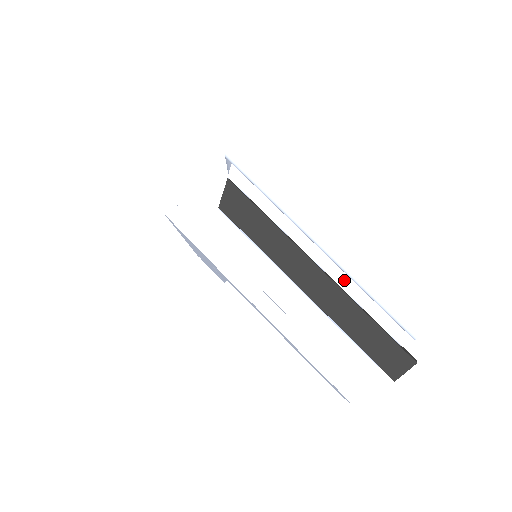
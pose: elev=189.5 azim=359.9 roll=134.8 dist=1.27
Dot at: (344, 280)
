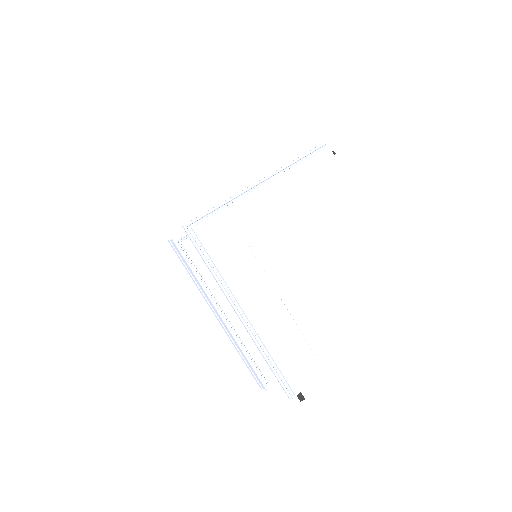
Dot at: occluded
